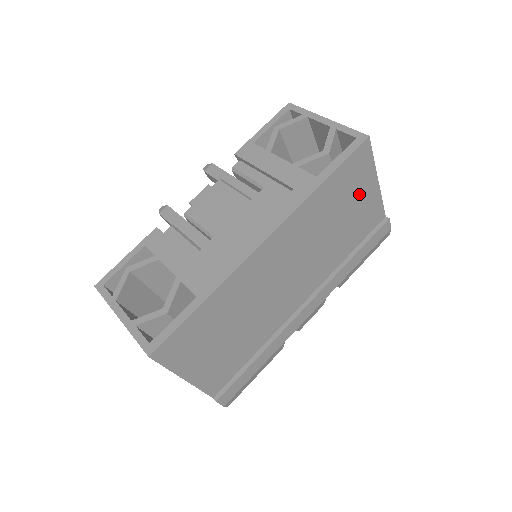
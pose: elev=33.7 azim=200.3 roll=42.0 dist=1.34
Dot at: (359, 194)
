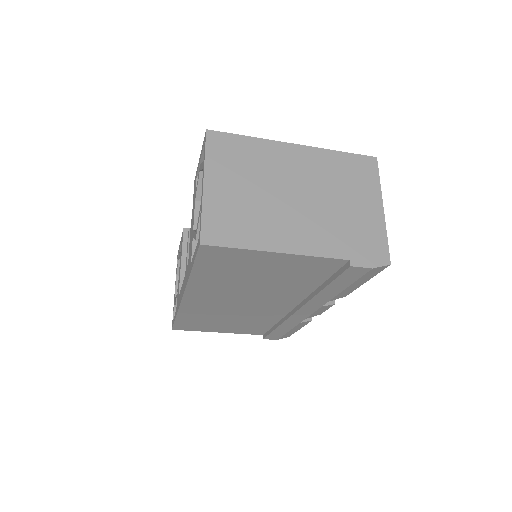
Dot at: (260, 264)
